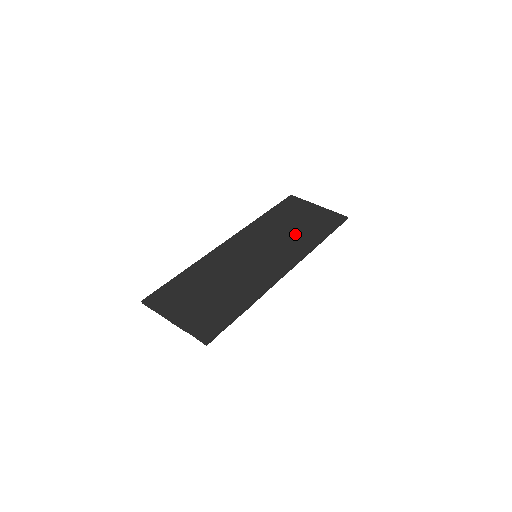
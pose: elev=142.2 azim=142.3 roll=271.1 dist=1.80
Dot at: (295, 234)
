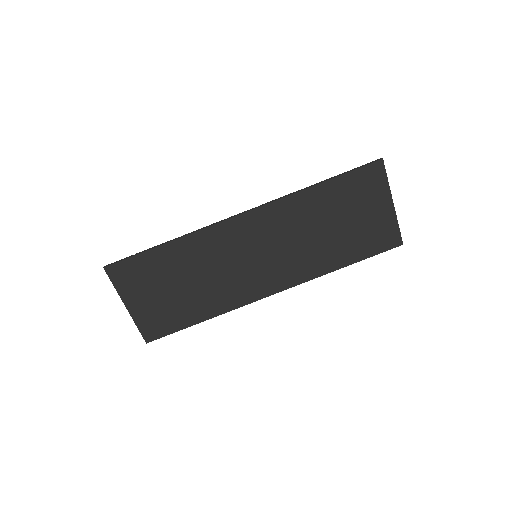
Dot at: (322, 245)
